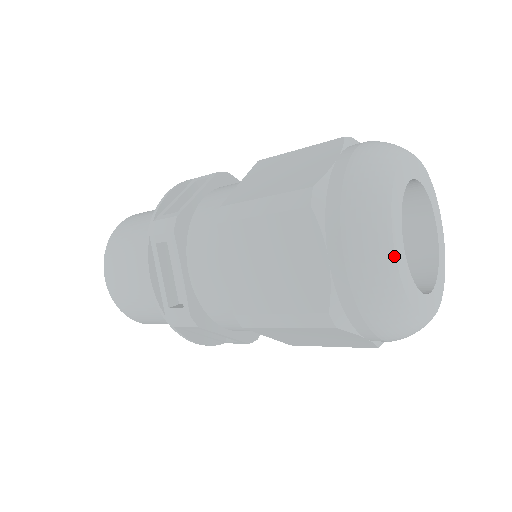
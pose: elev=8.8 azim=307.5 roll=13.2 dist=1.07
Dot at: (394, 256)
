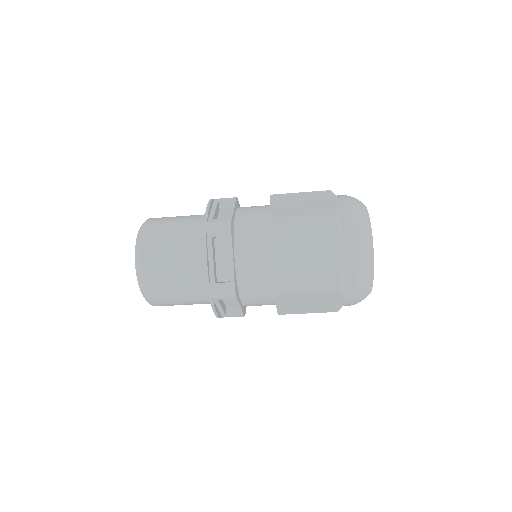
Dot at: (373, 253)
